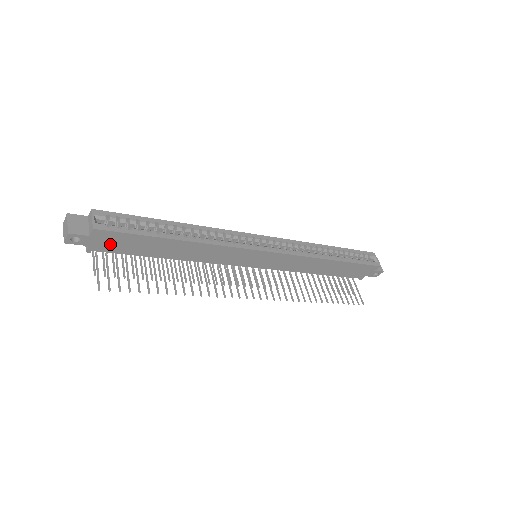
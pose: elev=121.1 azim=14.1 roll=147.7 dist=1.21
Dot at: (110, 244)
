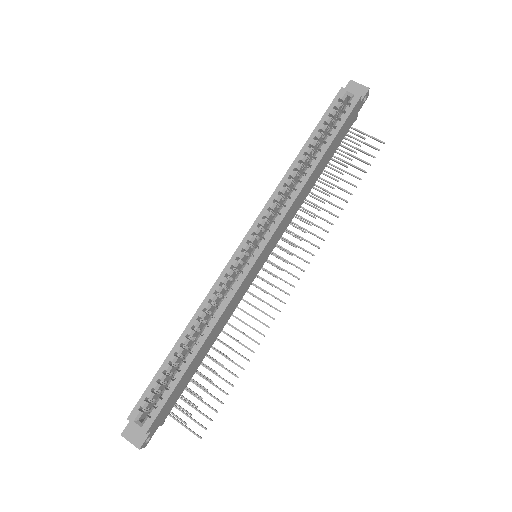
Dot at: (166, 411)
